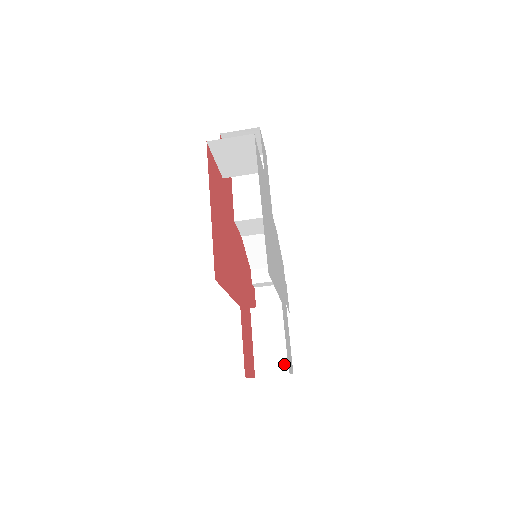
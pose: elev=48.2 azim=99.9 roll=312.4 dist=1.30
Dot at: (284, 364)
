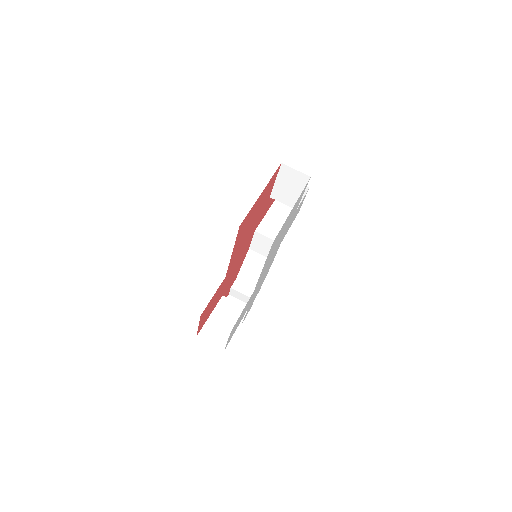
Dot at: (222, 341)
